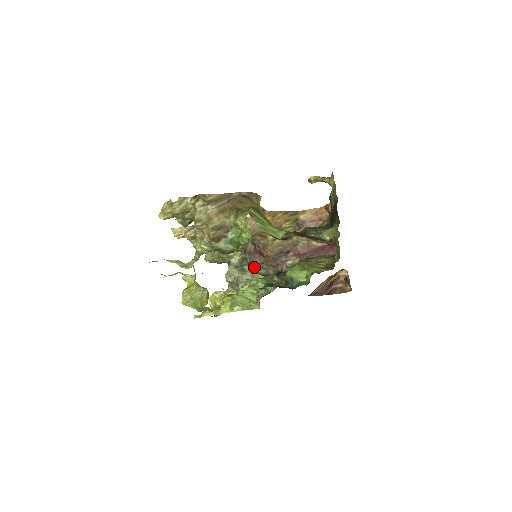
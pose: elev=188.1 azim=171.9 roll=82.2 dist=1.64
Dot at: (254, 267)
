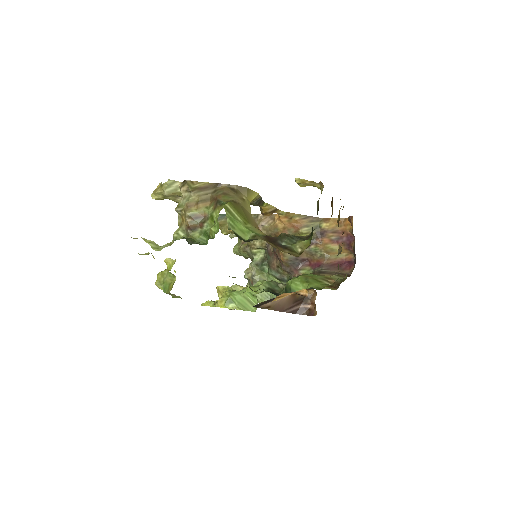
Dot at: (270, 269)
